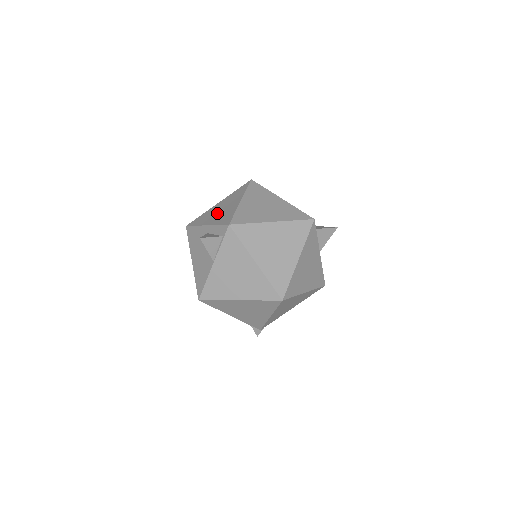
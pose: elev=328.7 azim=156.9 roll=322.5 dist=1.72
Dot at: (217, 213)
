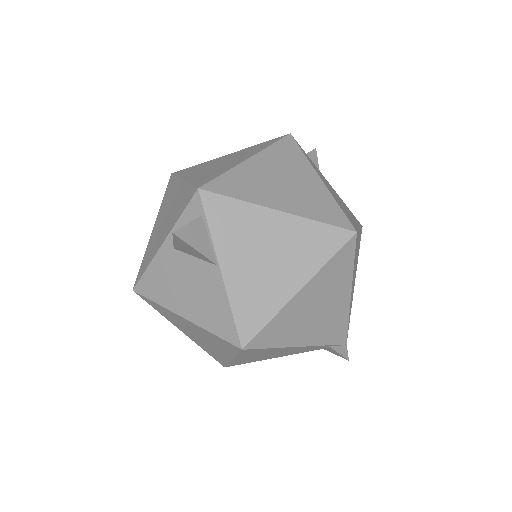
Dot at: (164, 224)
